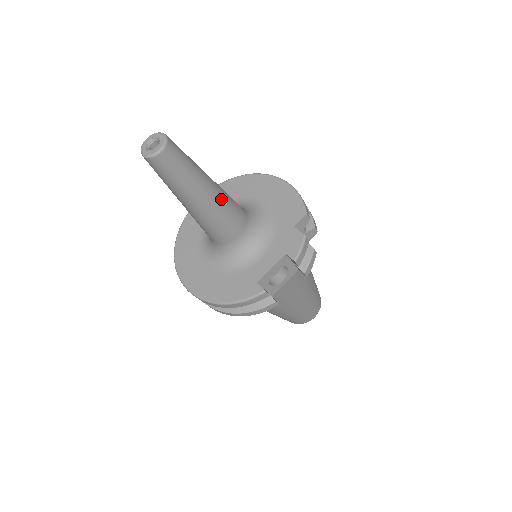
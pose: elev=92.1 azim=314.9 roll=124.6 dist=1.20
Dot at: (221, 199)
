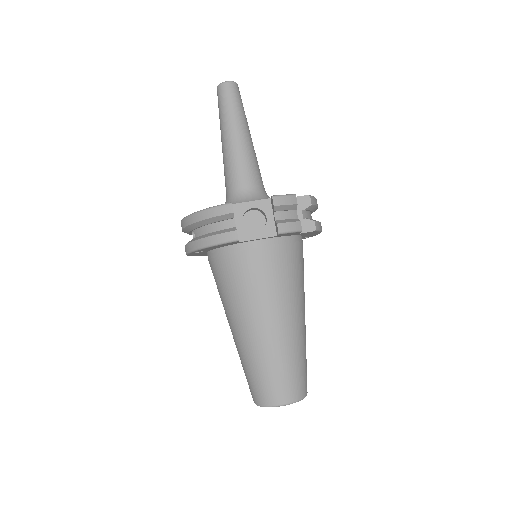
Dot at: (249, 148)
